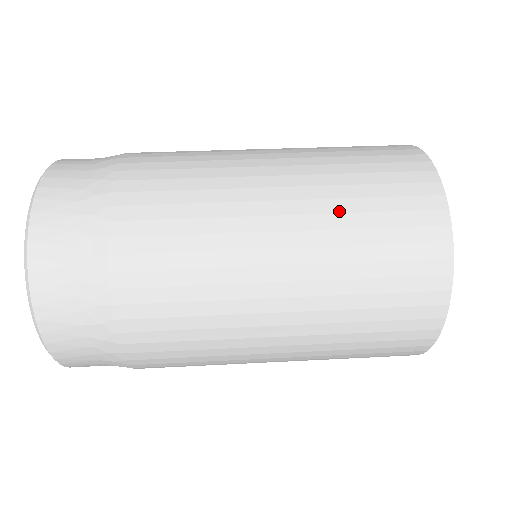
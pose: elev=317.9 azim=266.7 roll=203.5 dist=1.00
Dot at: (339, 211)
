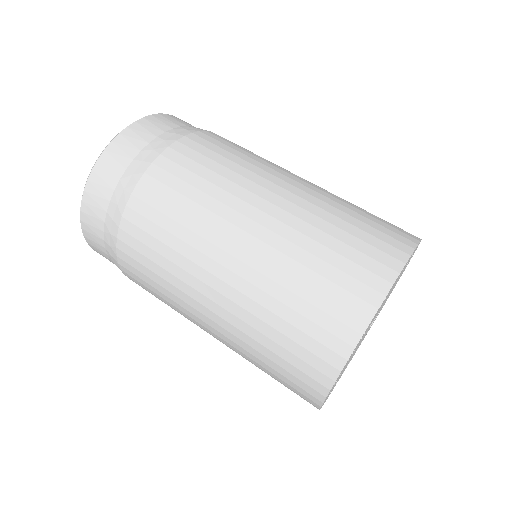
Dot at: (315, 225)
